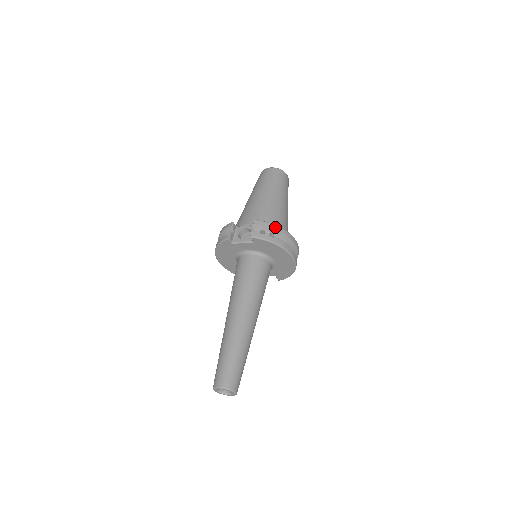
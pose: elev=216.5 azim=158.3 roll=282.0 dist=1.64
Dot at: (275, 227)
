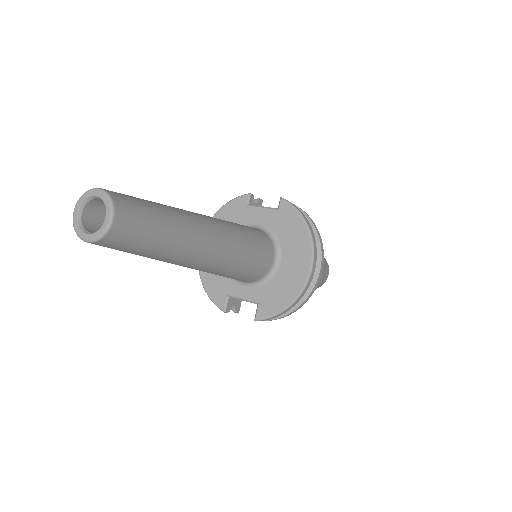
Dot at: (313, 222)
